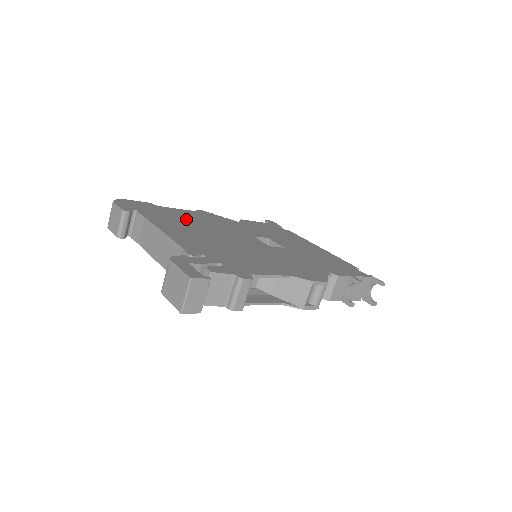
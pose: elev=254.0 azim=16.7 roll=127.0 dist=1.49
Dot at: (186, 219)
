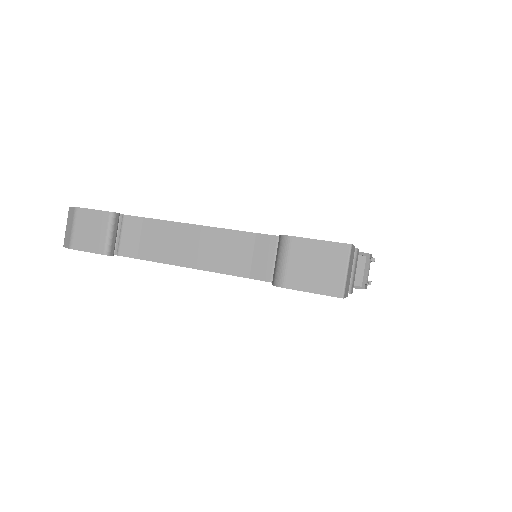
Dot at: occluded
